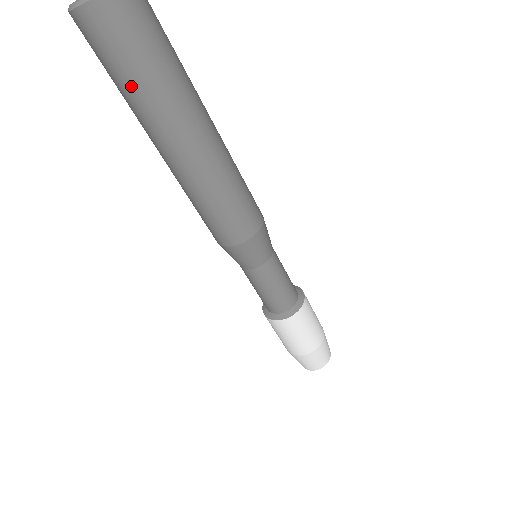
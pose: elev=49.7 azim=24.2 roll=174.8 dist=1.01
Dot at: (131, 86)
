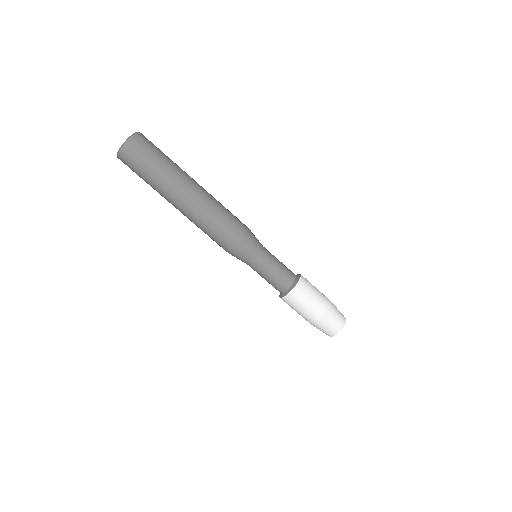
Dot at: (147, 183)
